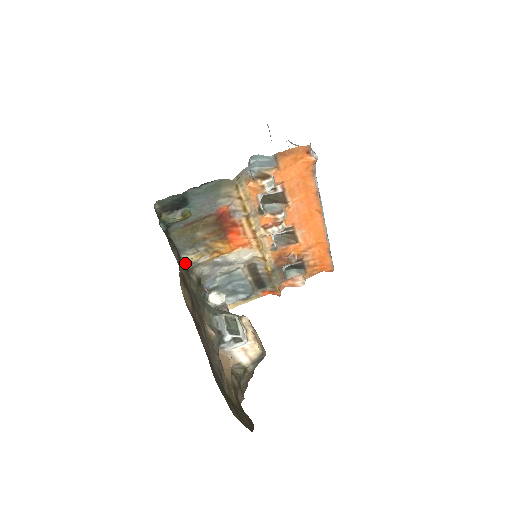
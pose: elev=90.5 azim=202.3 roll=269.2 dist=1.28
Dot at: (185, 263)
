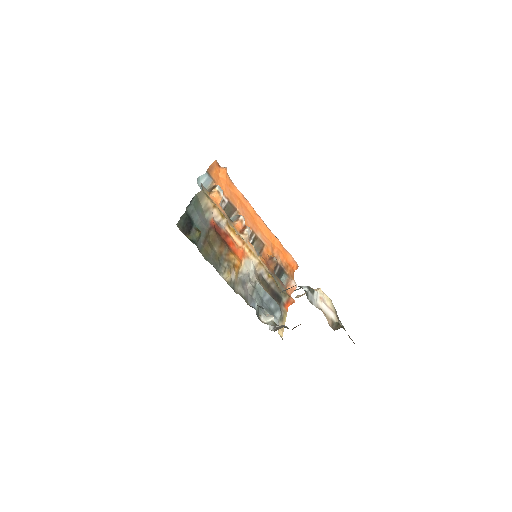
Dot at: (227, 283)
